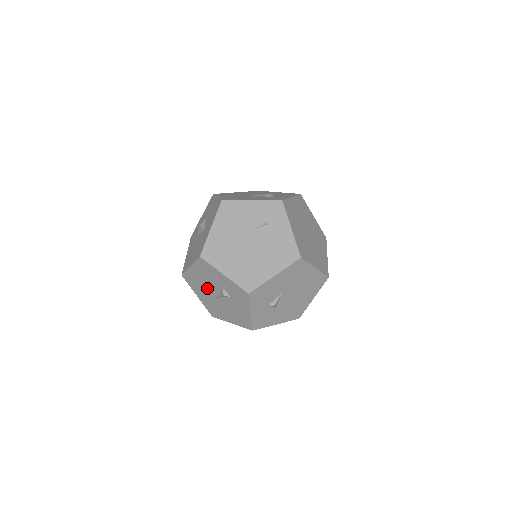
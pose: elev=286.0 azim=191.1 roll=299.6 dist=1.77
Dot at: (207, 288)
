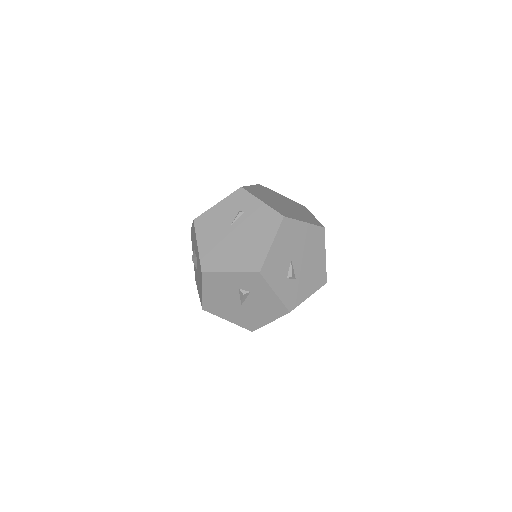
Dot at: (228, 302)
